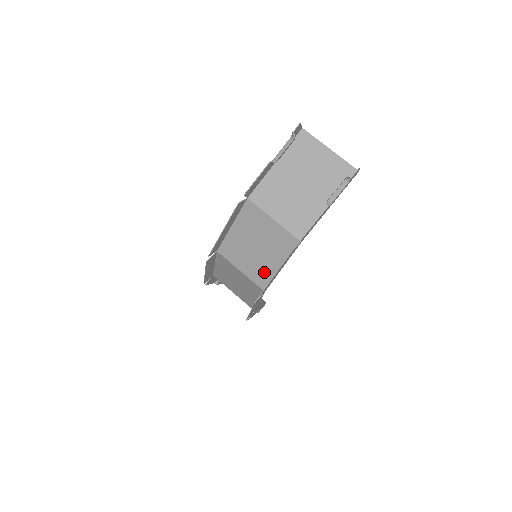
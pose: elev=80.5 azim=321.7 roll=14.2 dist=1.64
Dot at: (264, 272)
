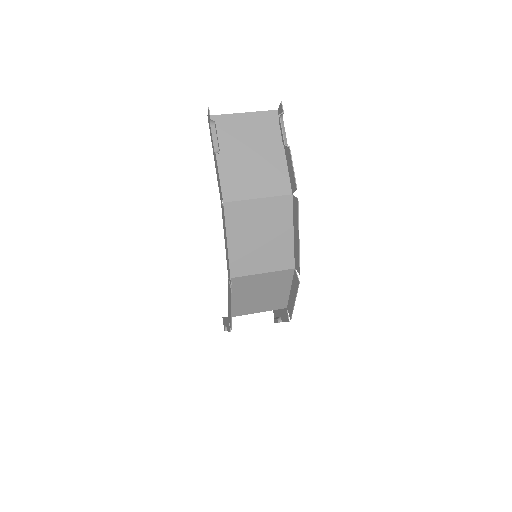
Dot at: (282, 252)
